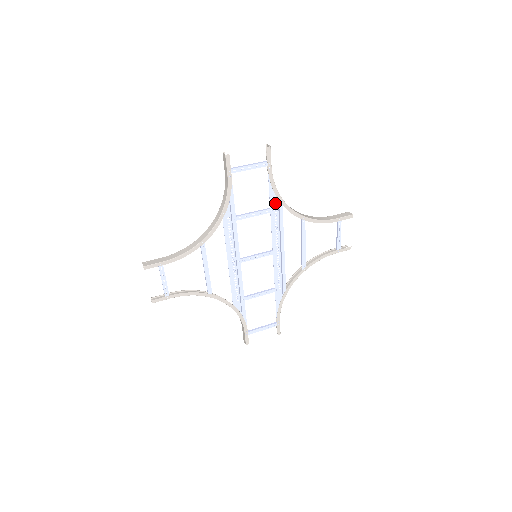
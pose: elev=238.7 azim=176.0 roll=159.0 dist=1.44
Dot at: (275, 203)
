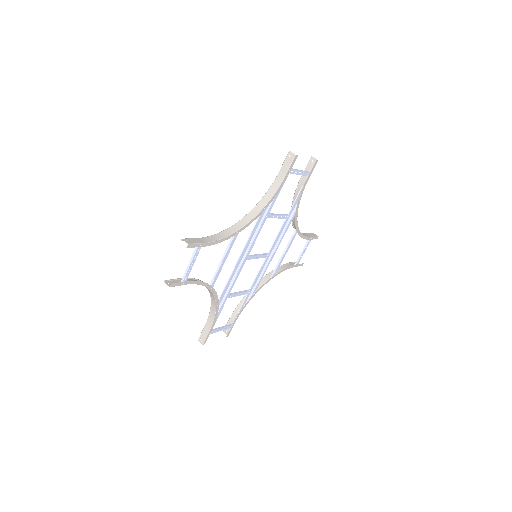
Dot at: (291, 211)
